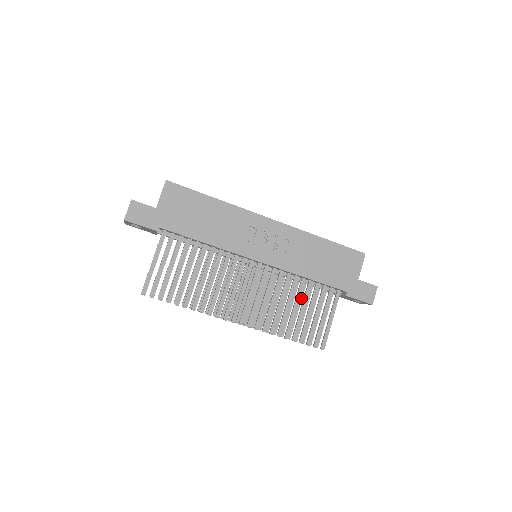
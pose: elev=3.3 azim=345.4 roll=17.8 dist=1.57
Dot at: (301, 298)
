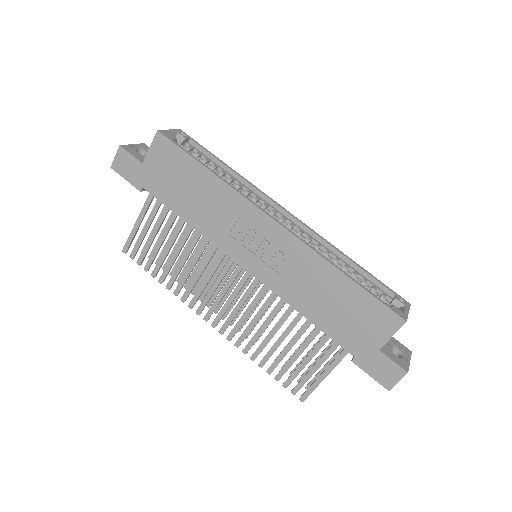
Dot at: occluded
